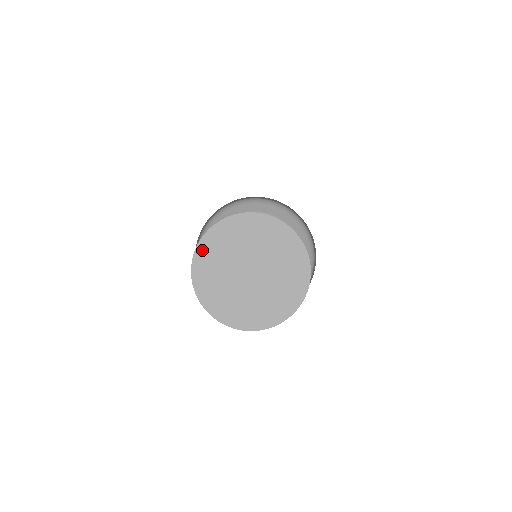
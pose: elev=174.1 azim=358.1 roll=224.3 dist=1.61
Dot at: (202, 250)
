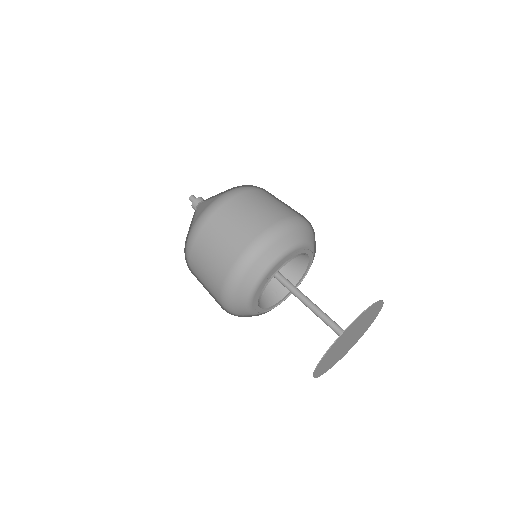
Dot at: (317, 371)
